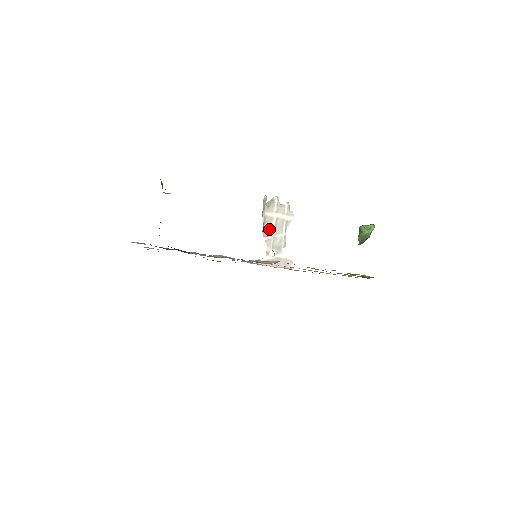
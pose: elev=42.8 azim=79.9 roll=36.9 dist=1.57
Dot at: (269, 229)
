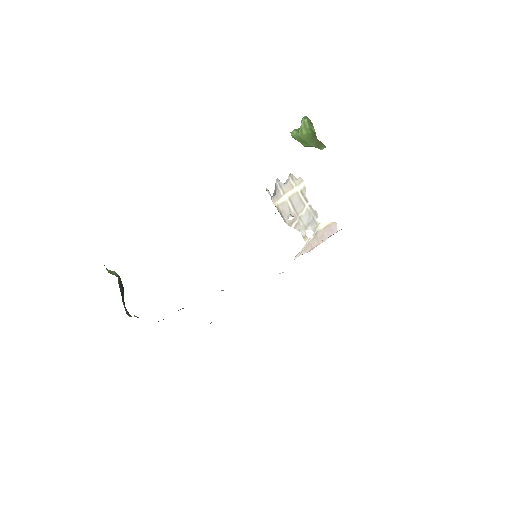
Dot at: (291, 214)
